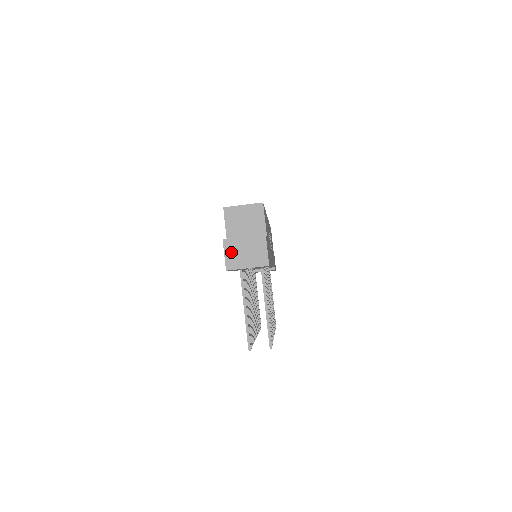
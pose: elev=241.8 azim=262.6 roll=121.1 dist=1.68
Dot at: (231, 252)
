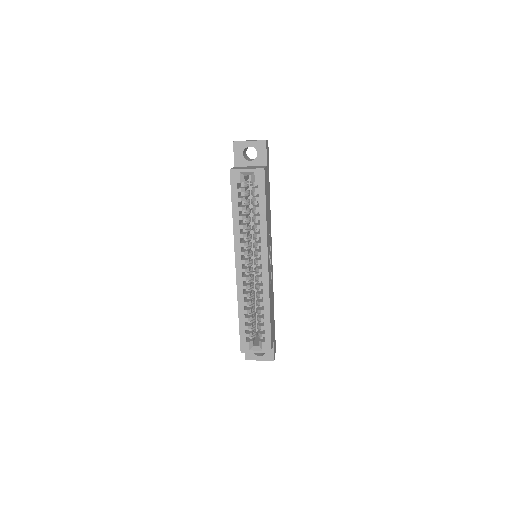
Dot at: occluded
